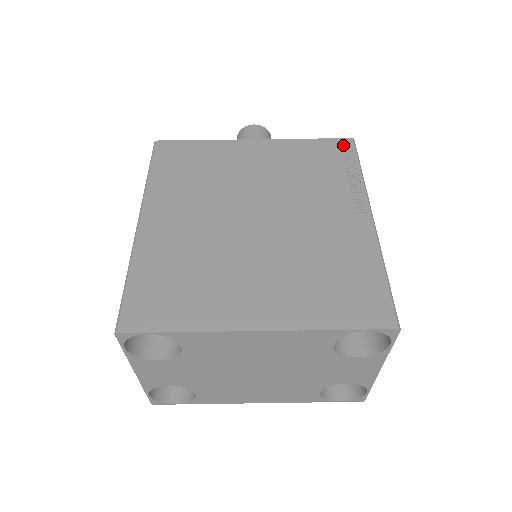
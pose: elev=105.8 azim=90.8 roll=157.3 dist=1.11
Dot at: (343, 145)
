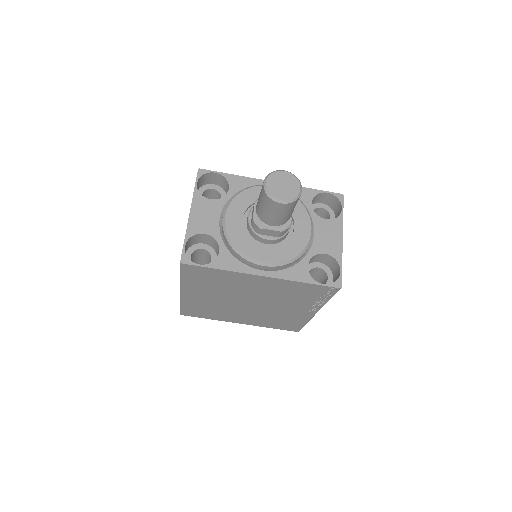
Dot at: (329, 290)
